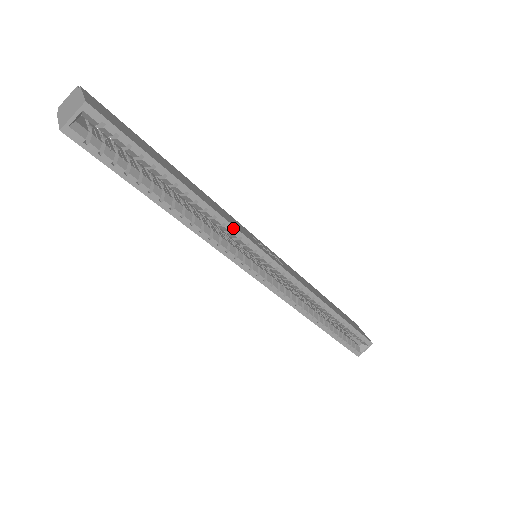
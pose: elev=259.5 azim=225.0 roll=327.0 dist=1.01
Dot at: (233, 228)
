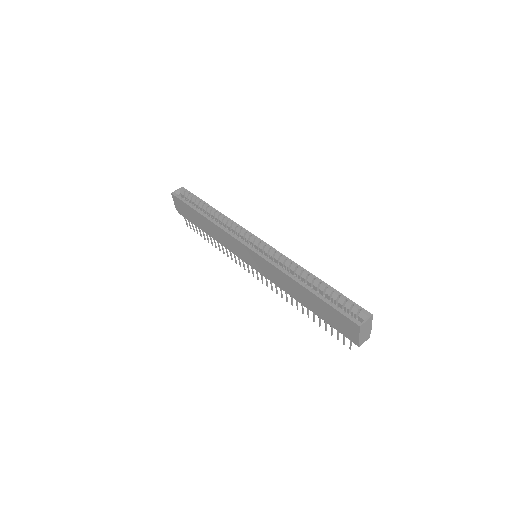
Dot at: (233, 222)
